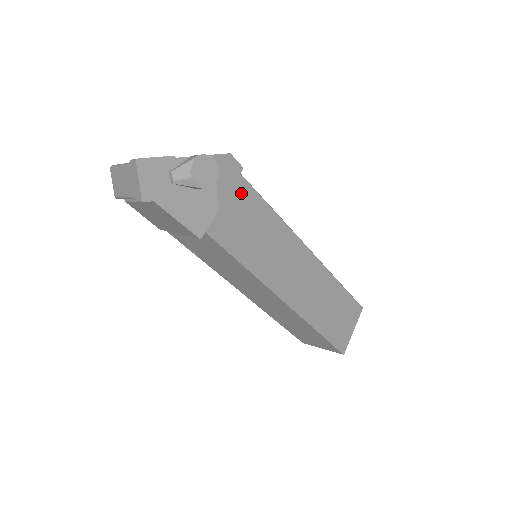
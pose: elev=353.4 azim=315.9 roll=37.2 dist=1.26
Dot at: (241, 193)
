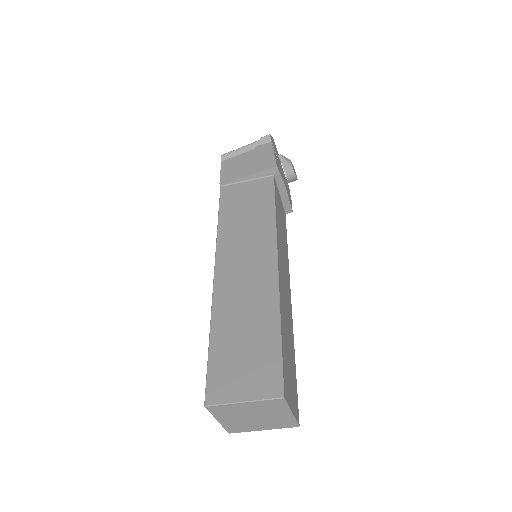
Dot at: (284, 216)
